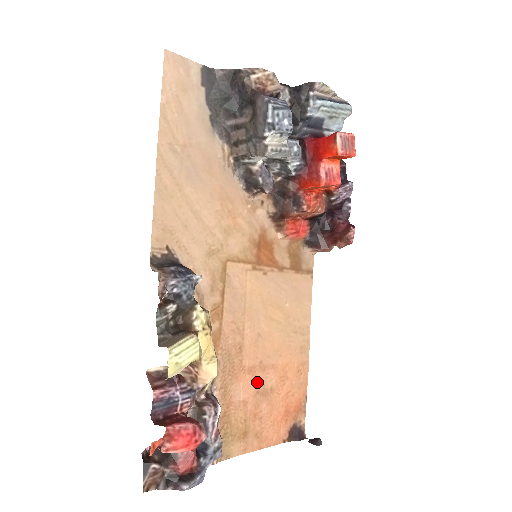
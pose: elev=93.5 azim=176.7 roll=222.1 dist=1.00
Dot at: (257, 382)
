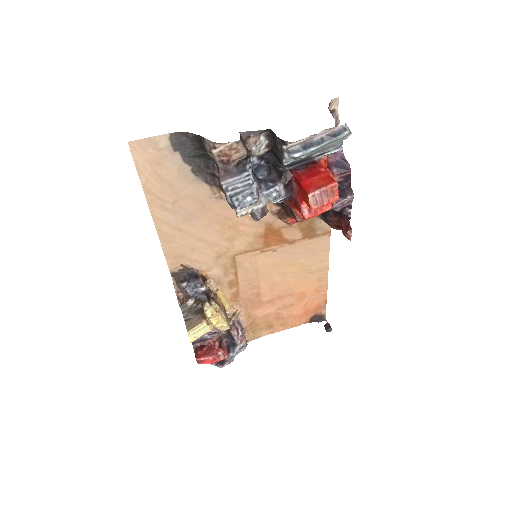
Dot at: (277, 305)
